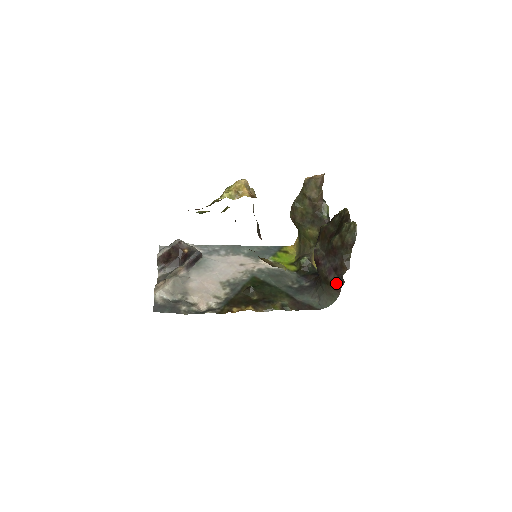
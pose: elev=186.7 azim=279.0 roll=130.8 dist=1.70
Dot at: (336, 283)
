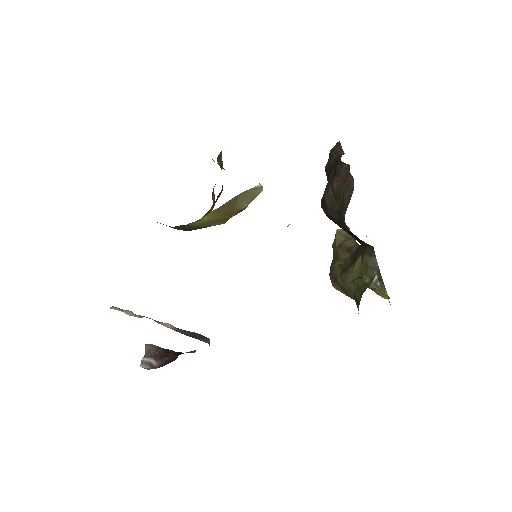
Dot at: (342, 177)
